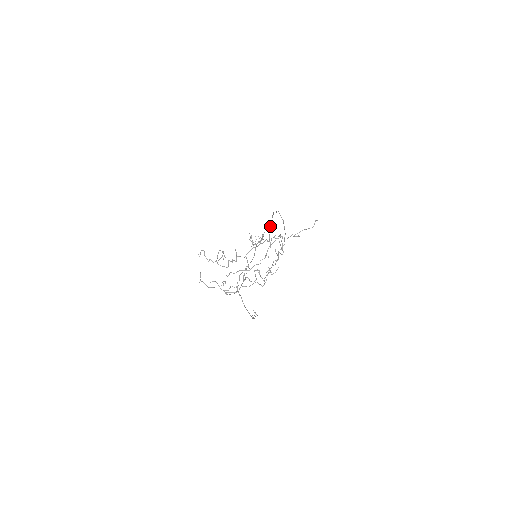
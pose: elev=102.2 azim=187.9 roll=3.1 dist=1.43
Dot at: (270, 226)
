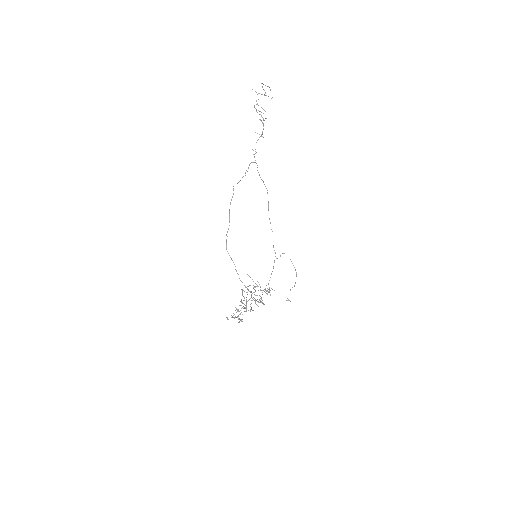
Dot at: occluded
